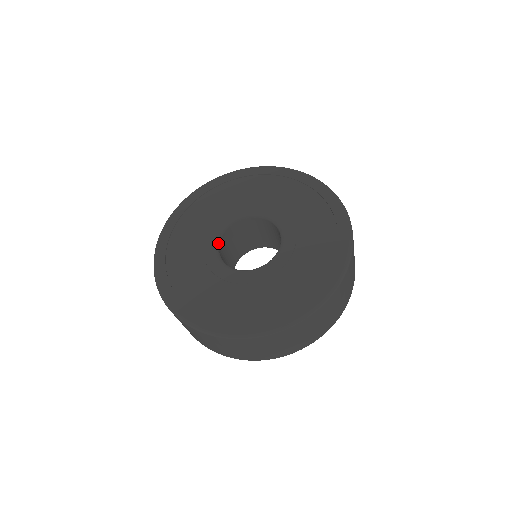
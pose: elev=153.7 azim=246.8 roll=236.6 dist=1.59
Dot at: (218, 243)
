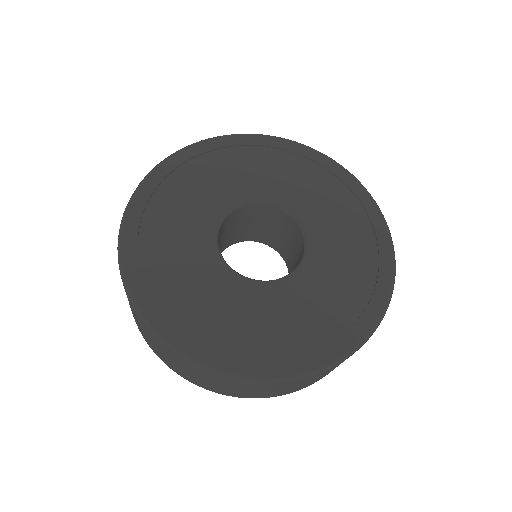
Dot at: (218, 246)
